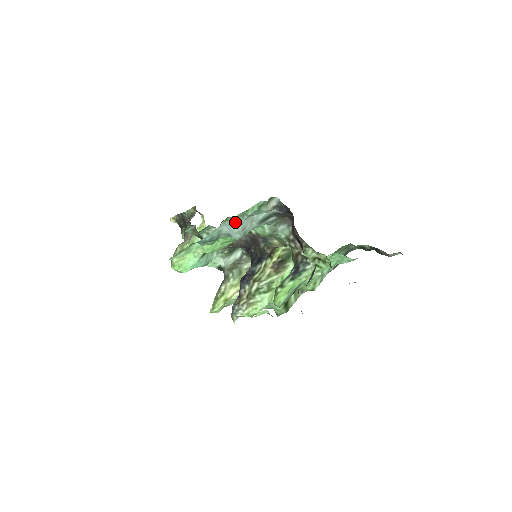
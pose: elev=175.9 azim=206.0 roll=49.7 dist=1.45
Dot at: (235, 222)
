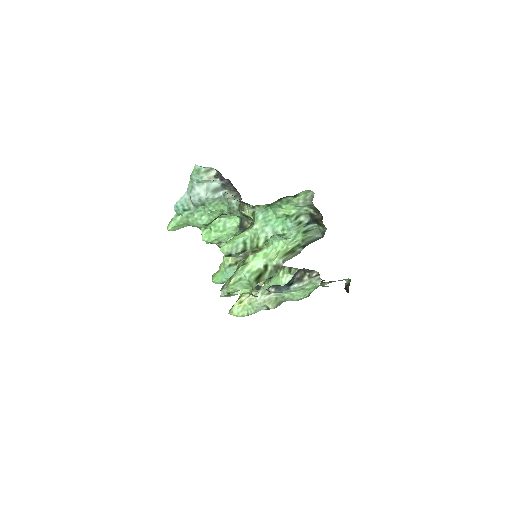
Dot at: (190, 189)
